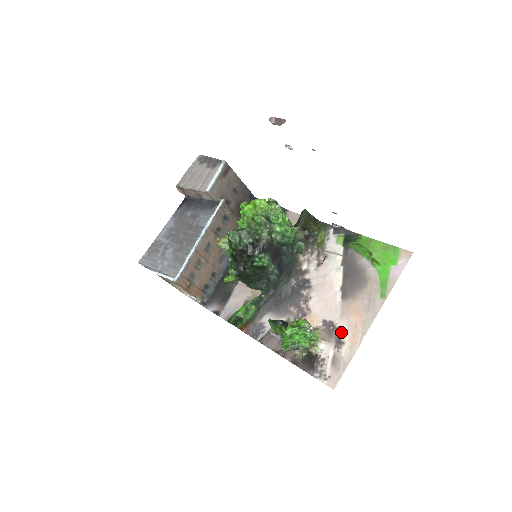
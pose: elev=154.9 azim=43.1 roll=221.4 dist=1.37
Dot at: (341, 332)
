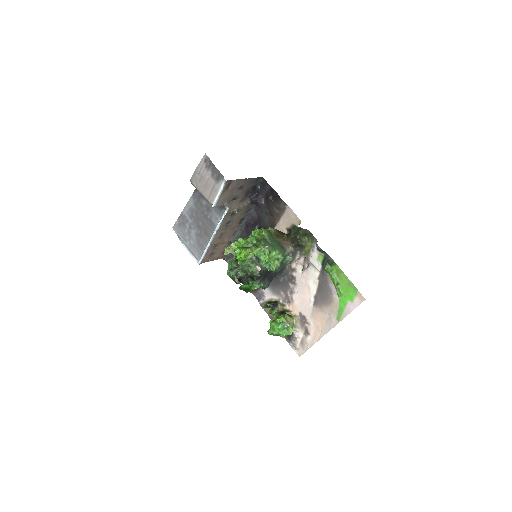
Dot at: (309, 327)
